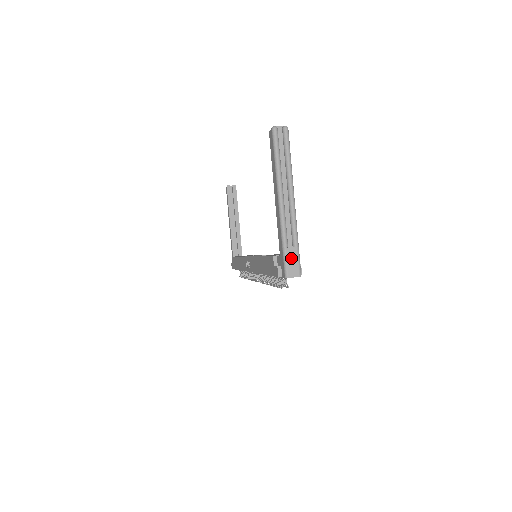
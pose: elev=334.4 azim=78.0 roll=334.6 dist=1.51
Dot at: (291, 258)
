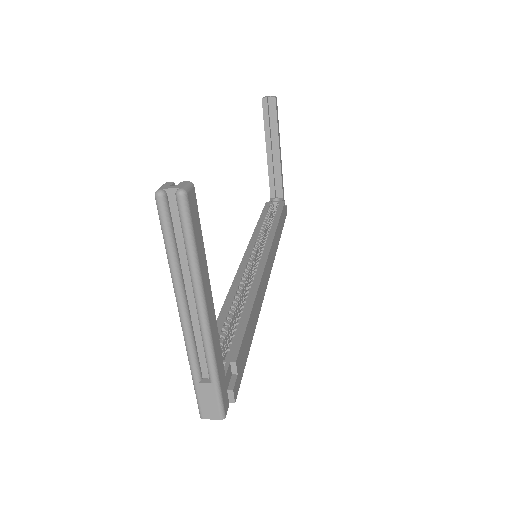
Dot at: (205, 396)
